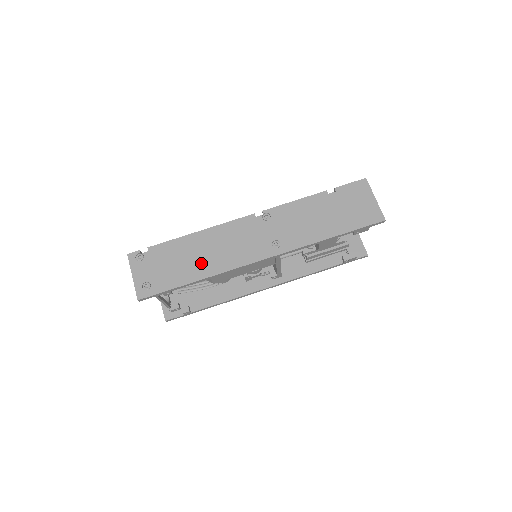
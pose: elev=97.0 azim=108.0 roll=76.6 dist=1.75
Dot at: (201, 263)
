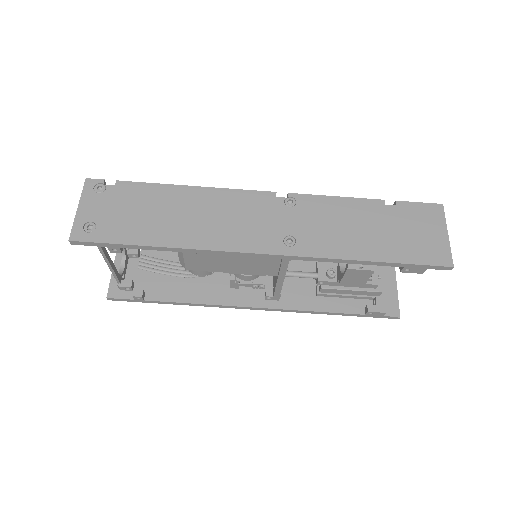
Dot at: (177, 226)
